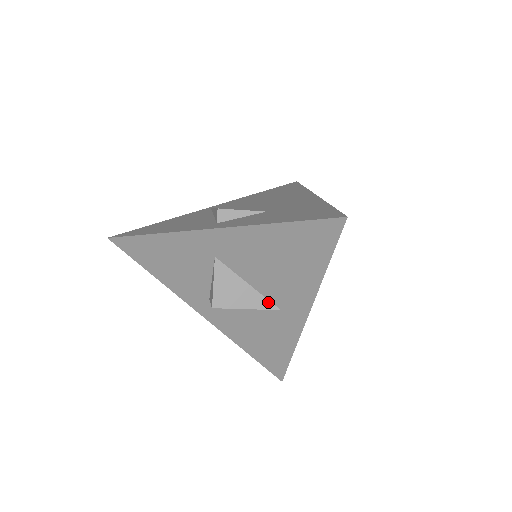
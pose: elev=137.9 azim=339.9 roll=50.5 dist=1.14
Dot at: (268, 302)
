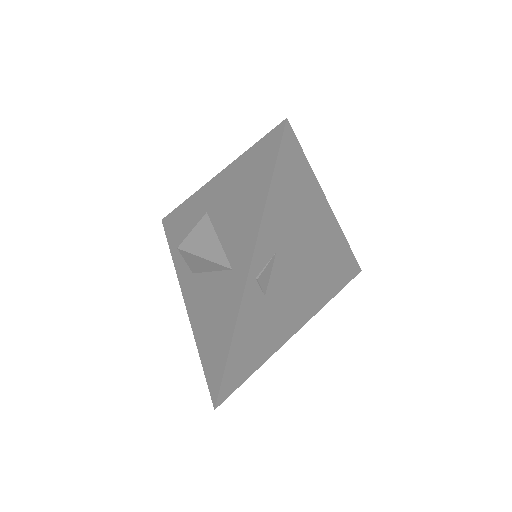
Dot at: (225, 259)
